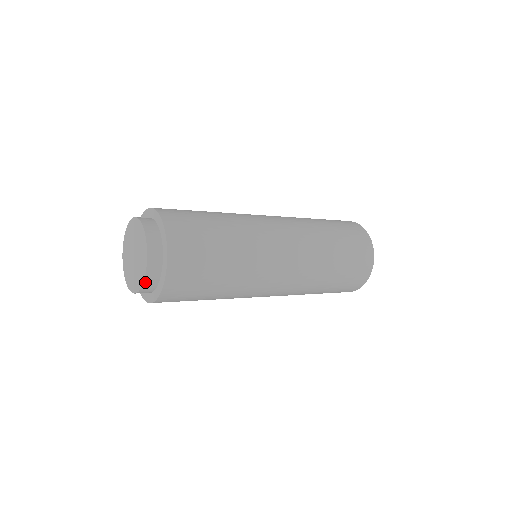
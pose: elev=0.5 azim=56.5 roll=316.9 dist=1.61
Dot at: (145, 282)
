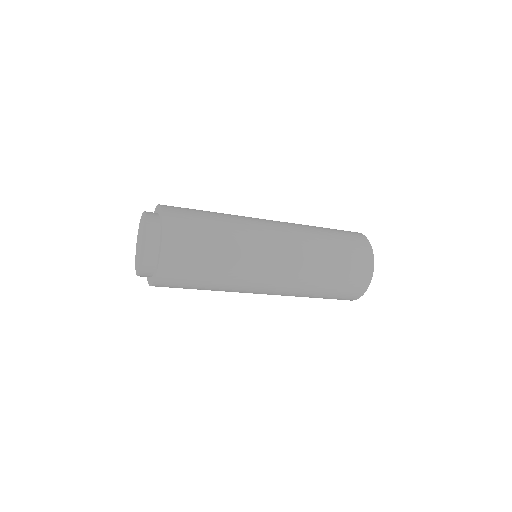
Dot at: (145, 258)
